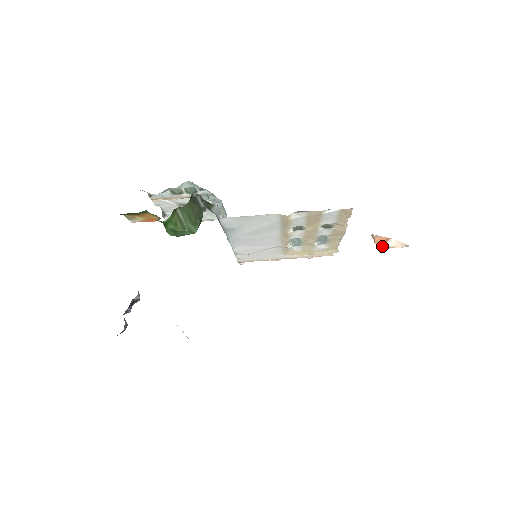
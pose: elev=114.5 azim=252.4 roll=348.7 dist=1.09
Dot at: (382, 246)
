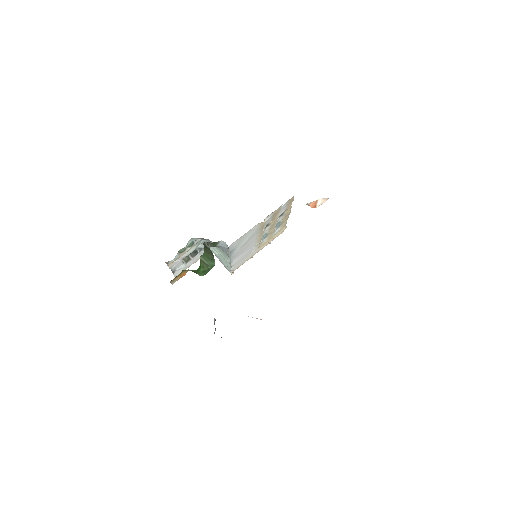
Dot at: (316, 207)
